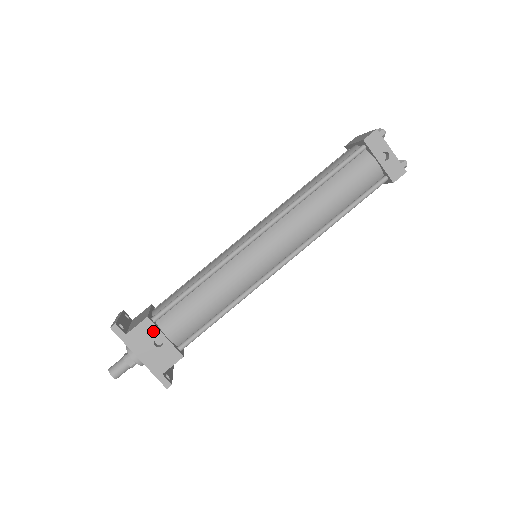
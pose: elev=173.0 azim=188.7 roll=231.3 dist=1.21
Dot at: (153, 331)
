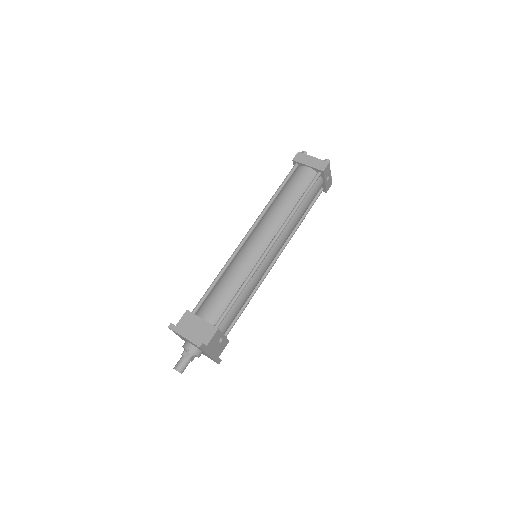
Dot at: (219, 335)
